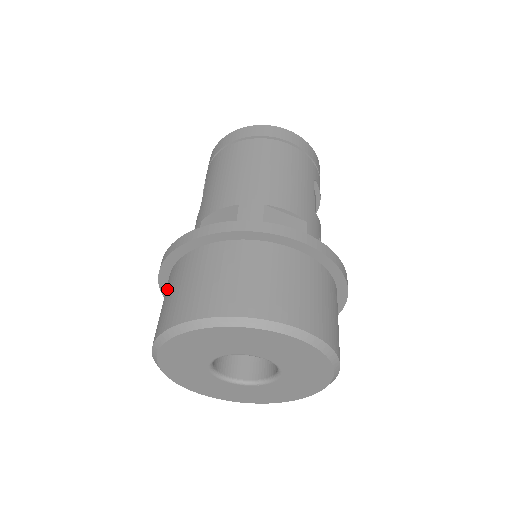
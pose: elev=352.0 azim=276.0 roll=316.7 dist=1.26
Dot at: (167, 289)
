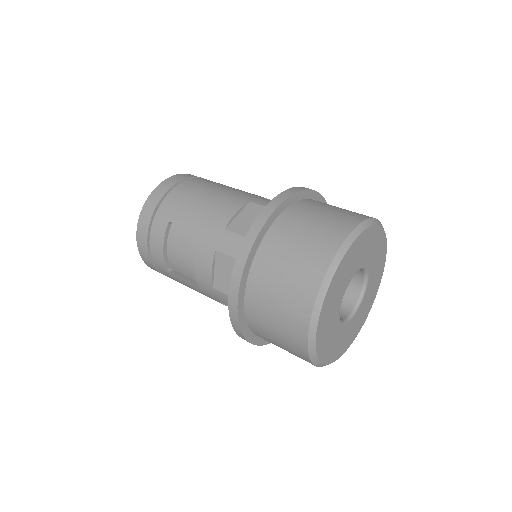
Dot at: (276, 261)
